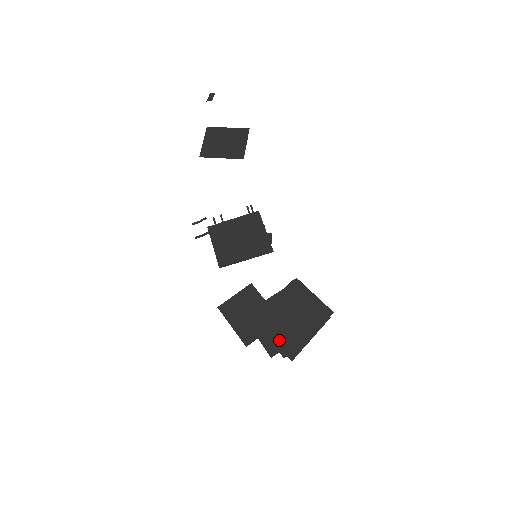
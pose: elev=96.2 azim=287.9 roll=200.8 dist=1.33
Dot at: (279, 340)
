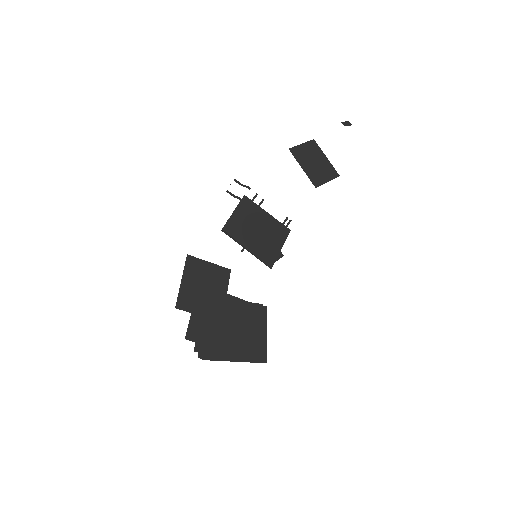
Dot at: (210, 332)
